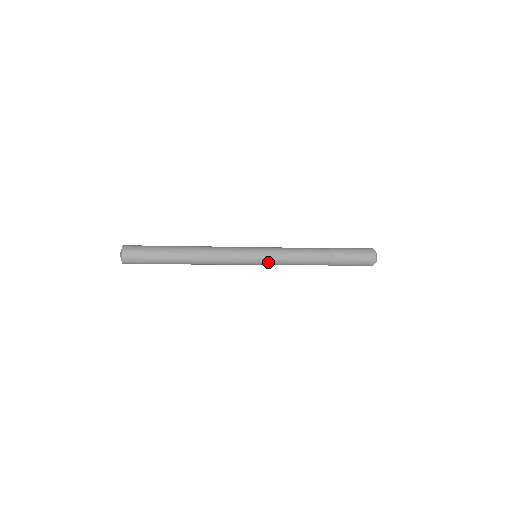
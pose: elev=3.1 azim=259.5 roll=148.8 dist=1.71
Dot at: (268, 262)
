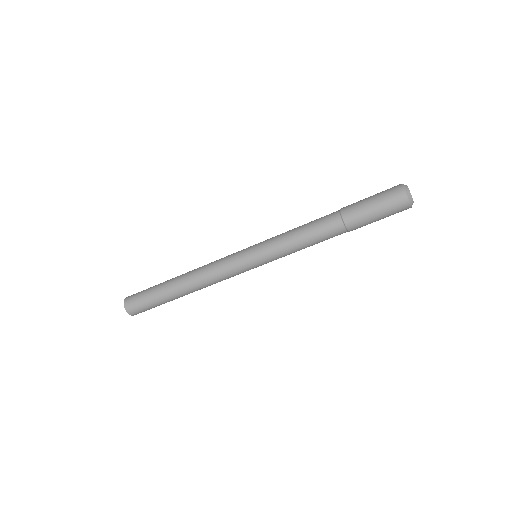
Dot at: (263, 244)
